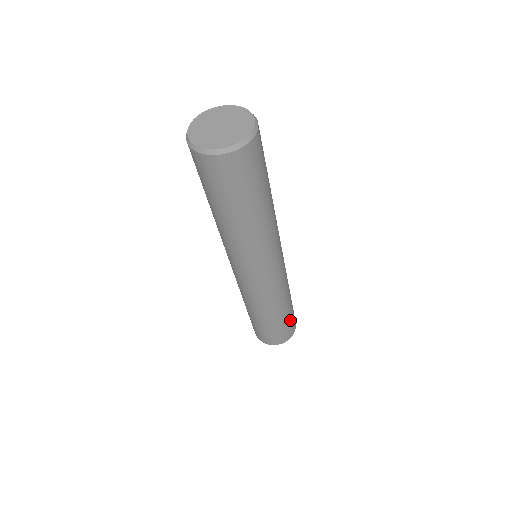
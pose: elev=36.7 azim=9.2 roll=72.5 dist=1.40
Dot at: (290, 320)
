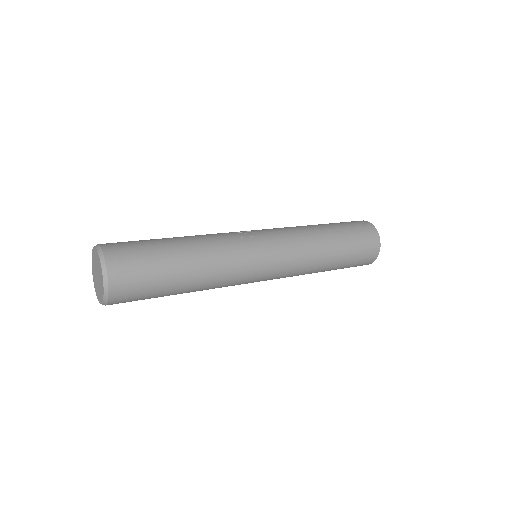
Dot at: (355, 240)
